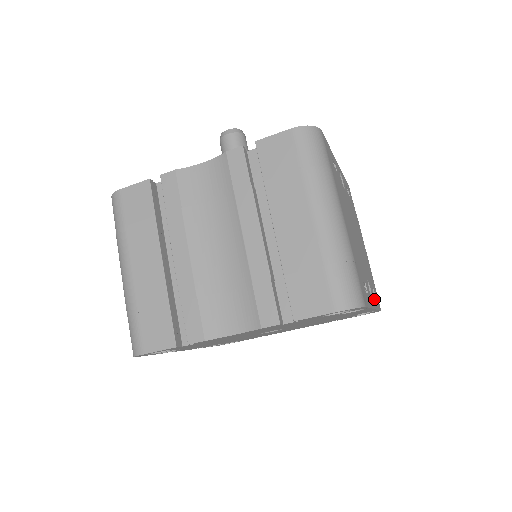
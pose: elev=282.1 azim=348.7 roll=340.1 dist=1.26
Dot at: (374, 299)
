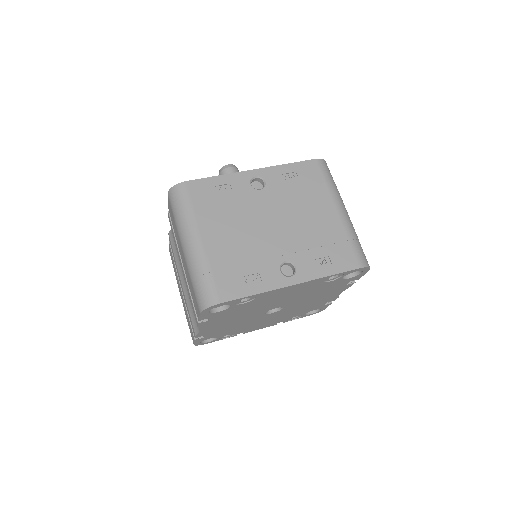
Dot at: (311, 271)
